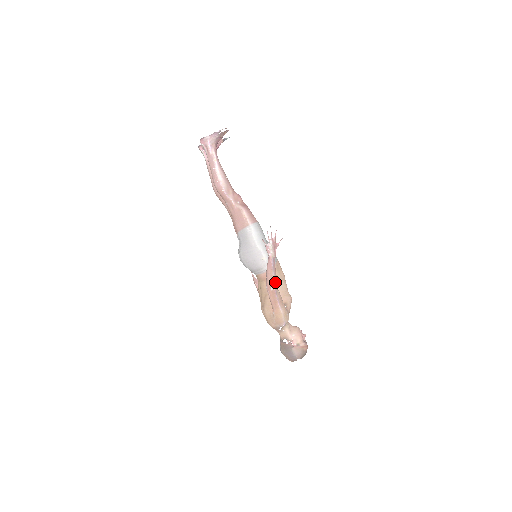
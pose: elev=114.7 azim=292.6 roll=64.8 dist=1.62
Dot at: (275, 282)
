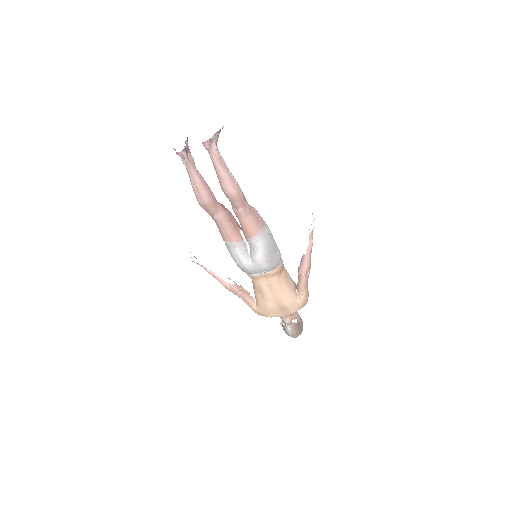
Dot at: (310, 265)
